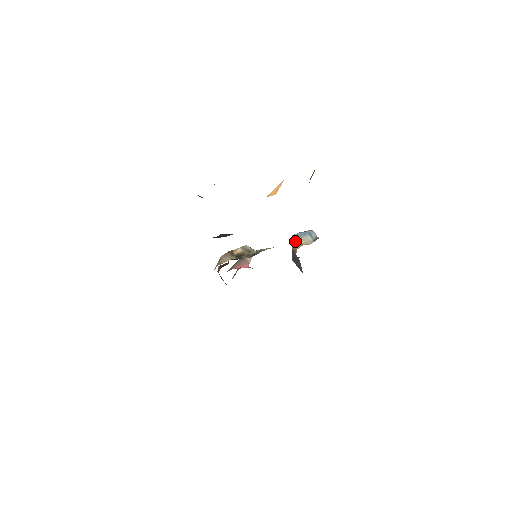
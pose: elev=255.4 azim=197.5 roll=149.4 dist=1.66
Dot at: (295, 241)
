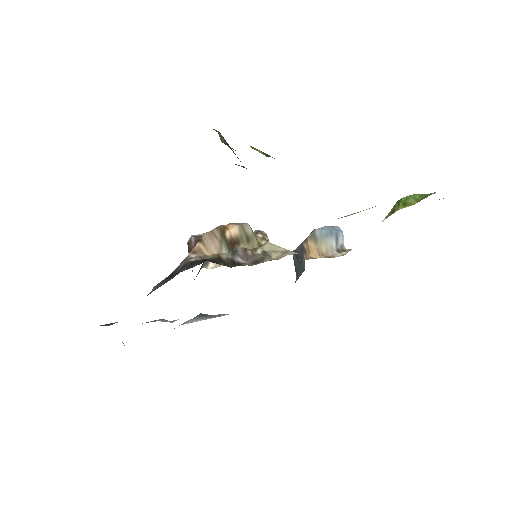
Dot at: (314, 242)
